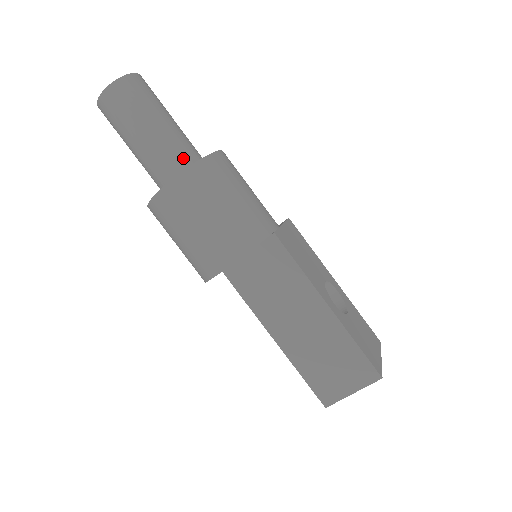
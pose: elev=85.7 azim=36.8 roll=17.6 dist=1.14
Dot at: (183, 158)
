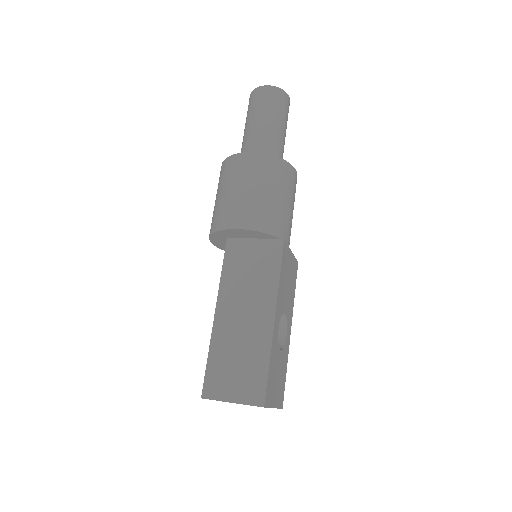
Dot at: (271, 154)
